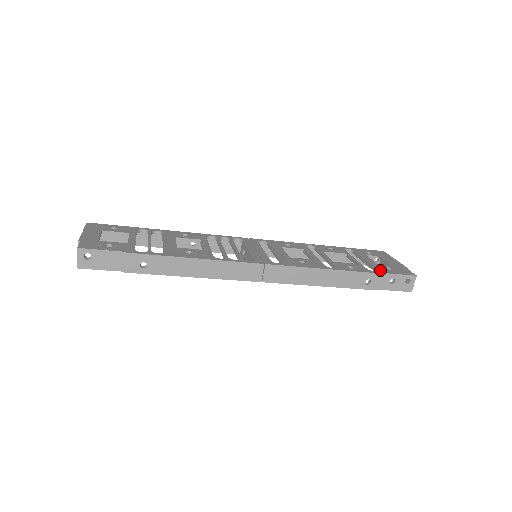
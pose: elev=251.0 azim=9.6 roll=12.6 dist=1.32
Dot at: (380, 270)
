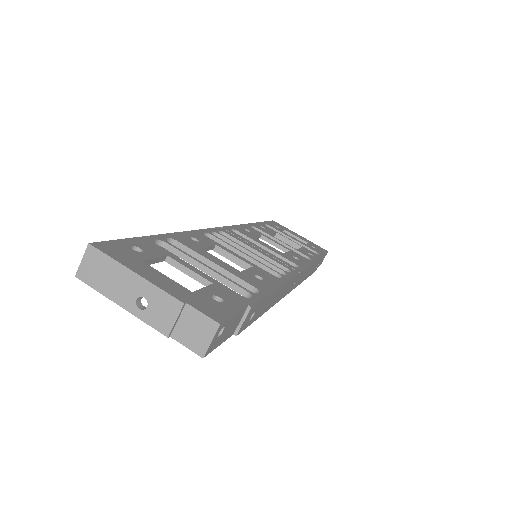
Dot at: (317, 251)
